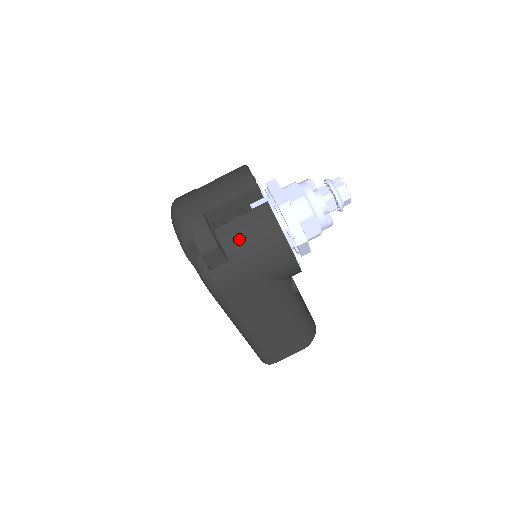
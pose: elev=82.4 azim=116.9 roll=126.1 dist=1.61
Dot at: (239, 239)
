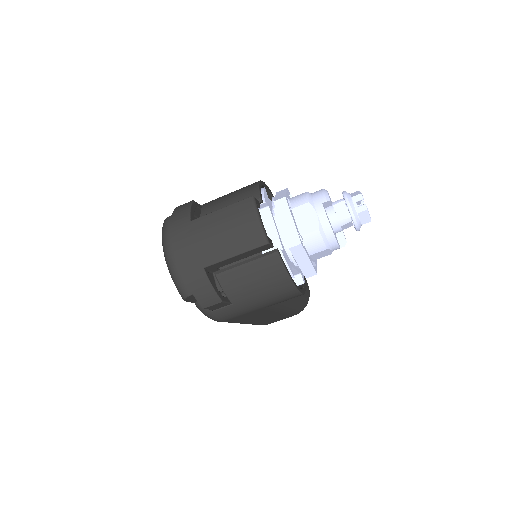
Dot at: (244, 287)
